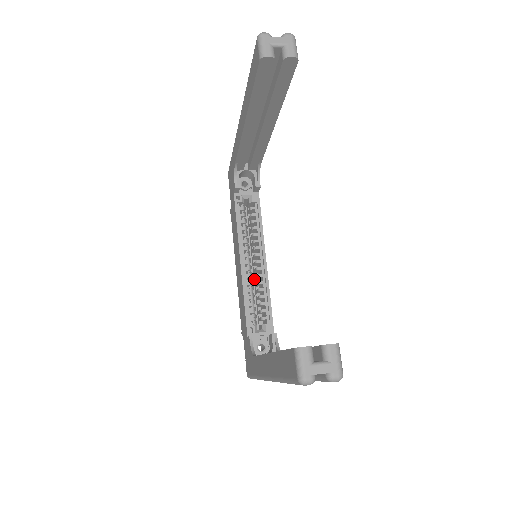
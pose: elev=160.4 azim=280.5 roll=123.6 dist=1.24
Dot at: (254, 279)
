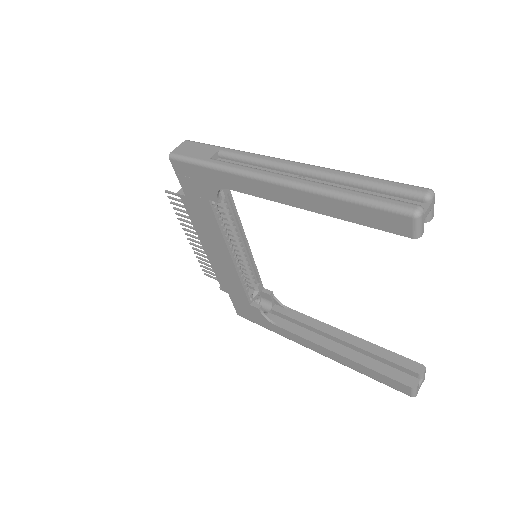
Dot at: occluded
